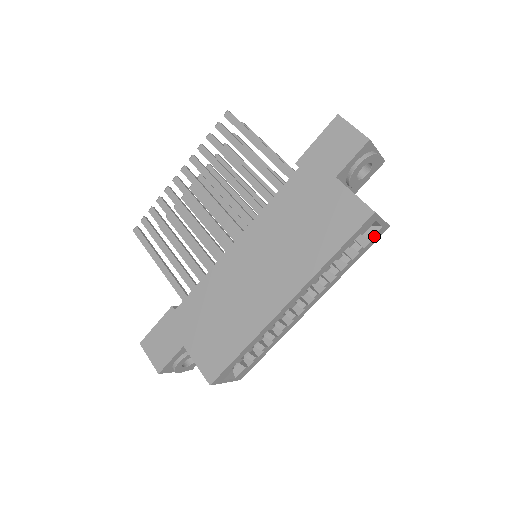
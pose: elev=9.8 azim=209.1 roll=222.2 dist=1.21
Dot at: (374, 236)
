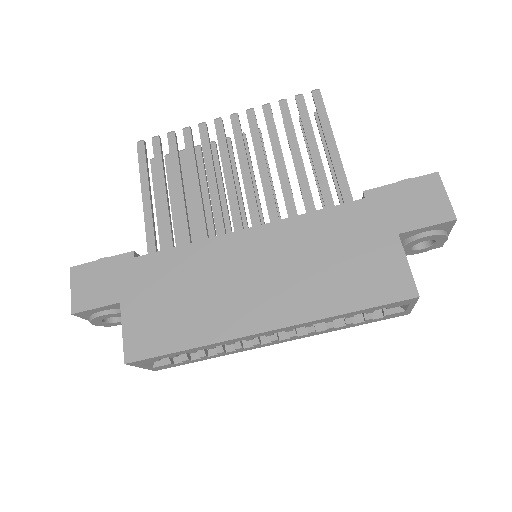
Dot at: (391, 315)
